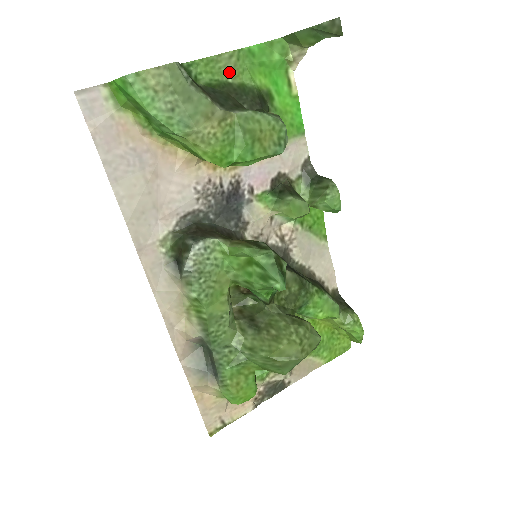
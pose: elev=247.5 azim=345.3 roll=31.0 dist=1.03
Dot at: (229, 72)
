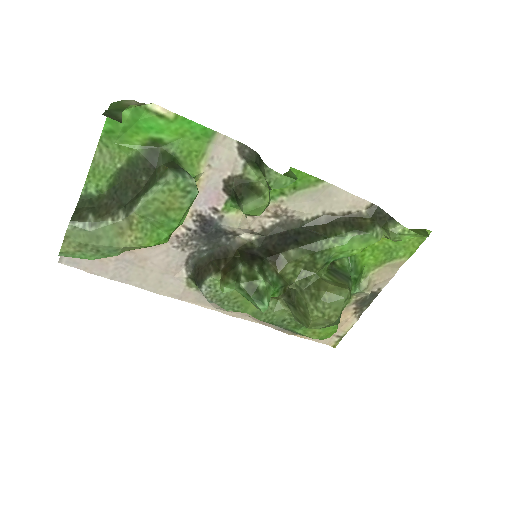
Dot at: (112, 162)
